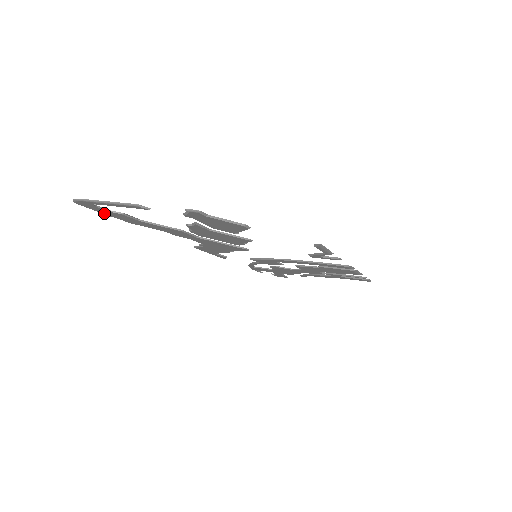
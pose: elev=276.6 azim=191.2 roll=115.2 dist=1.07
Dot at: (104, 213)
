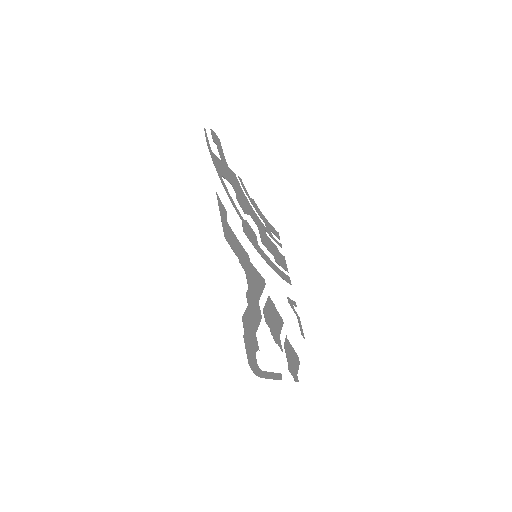
Dot at: (247, 344)
